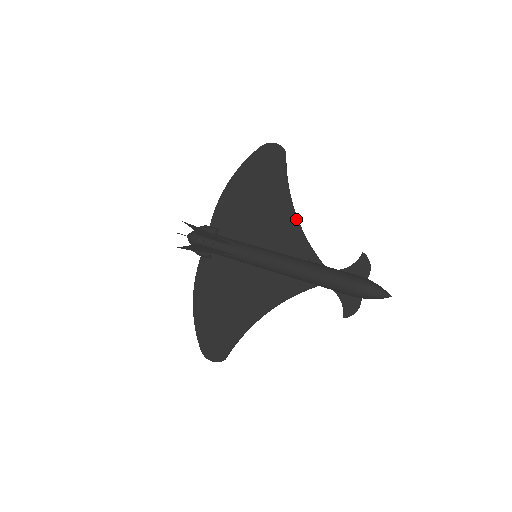
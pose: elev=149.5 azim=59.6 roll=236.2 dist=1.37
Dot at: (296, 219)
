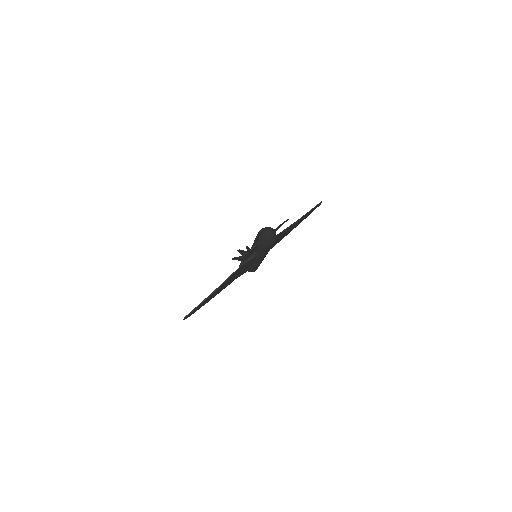
Dot at: (288, 227)
